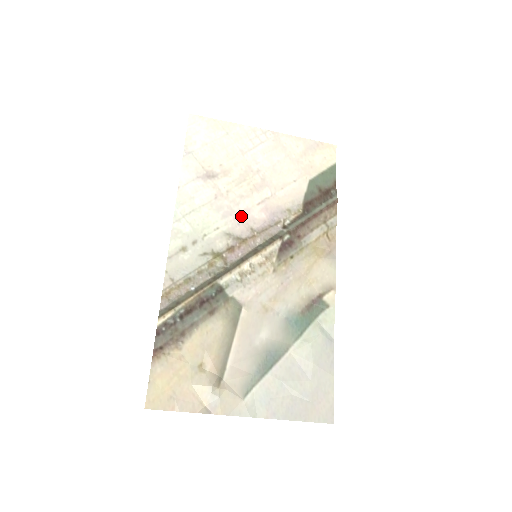
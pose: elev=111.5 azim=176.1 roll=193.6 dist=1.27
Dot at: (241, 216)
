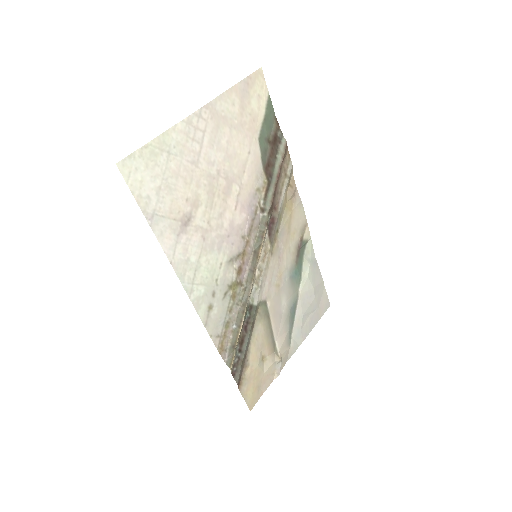
Dot at: (230, 234)
